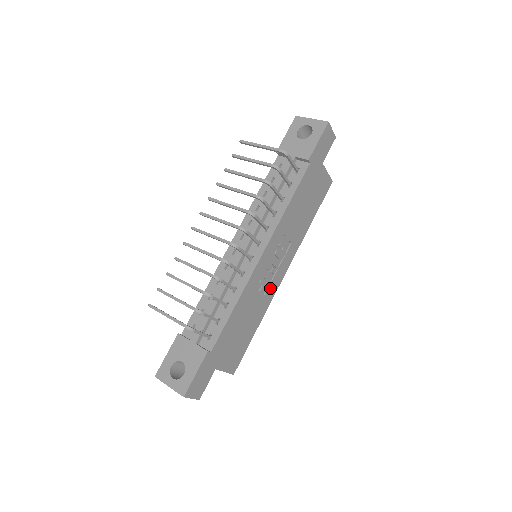
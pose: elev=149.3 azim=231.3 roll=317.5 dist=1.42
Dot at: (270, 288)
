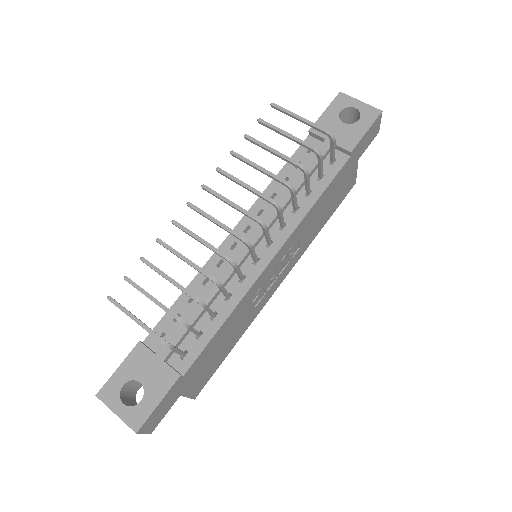
Dot at: (263, 299)
